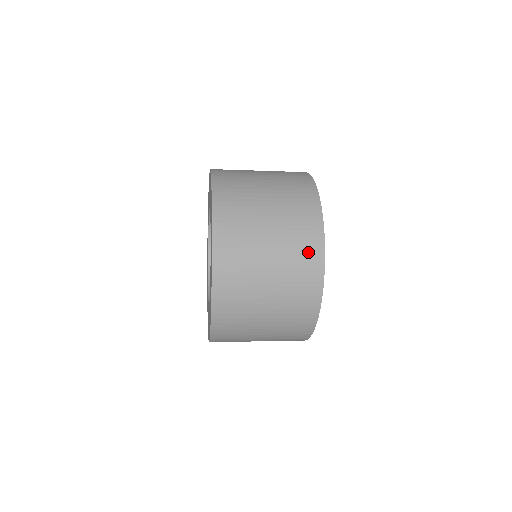
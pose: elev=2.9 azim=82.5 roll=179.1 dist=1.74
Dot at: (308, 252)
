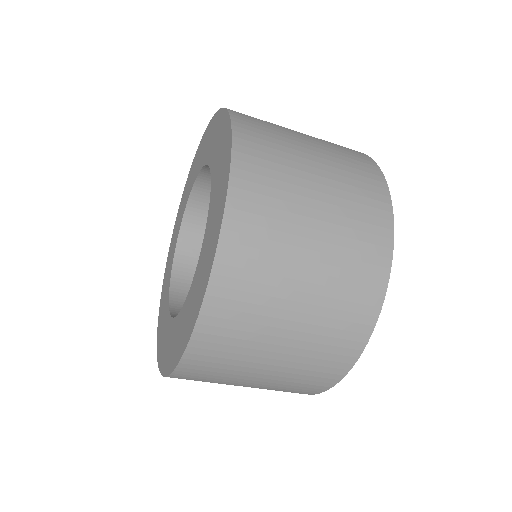
Dot at: (357, 307)
